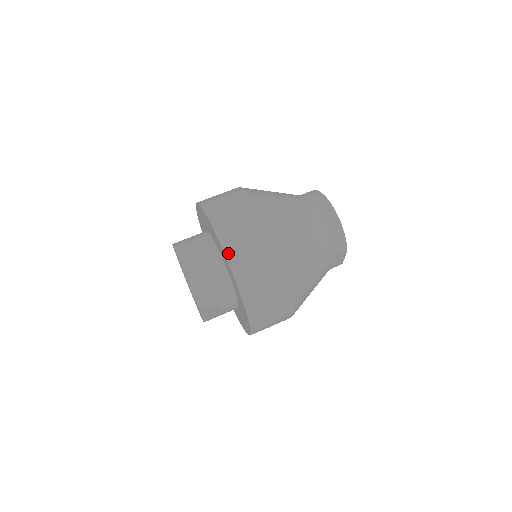
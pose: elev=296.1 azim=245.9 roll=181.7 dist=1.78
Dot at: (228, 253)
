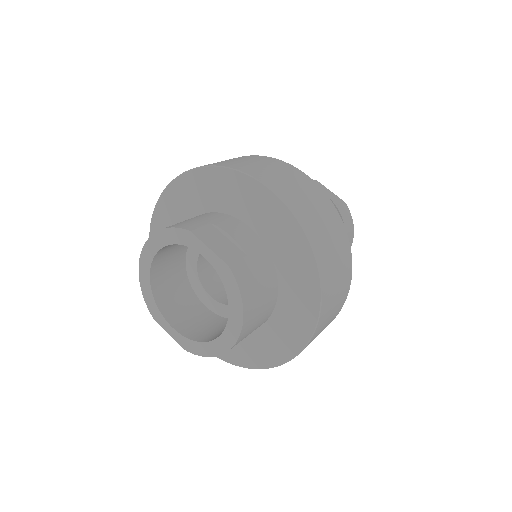
Dot at: (168, 187)
